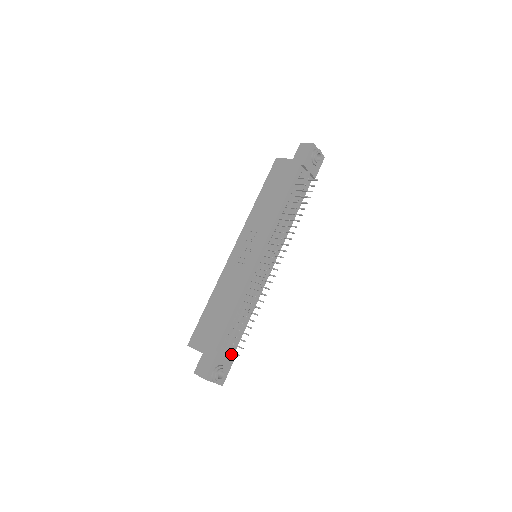
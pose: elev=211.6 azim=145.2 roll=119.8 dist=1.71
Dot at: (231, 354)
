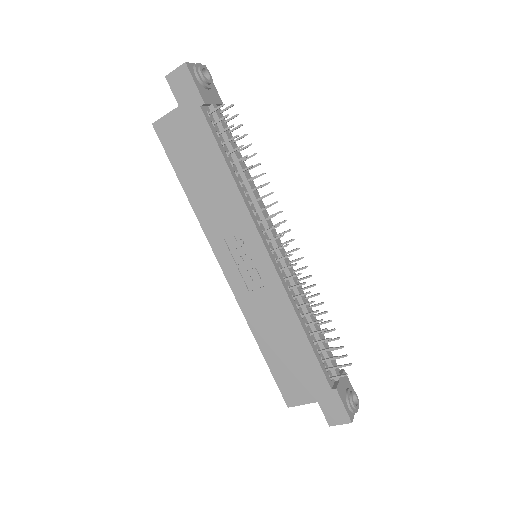
Dot at: occluded
